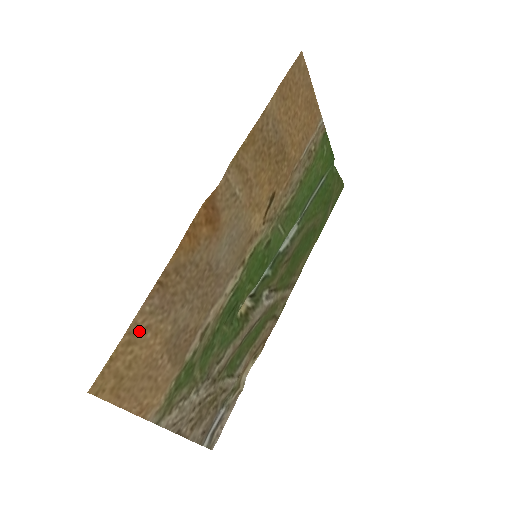
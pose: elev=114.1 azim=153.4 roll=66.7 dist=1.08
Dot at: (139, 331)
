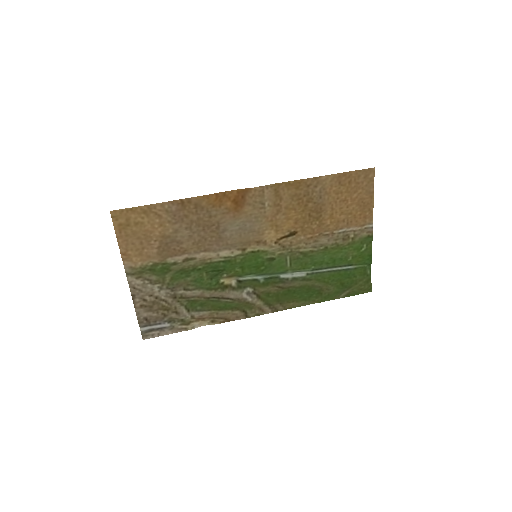
Dot at: (154, 212)
